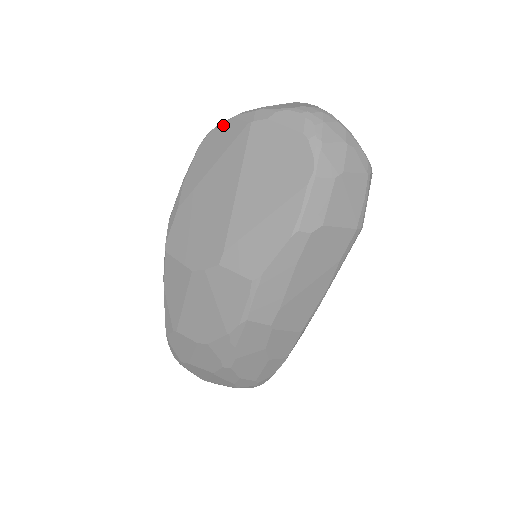
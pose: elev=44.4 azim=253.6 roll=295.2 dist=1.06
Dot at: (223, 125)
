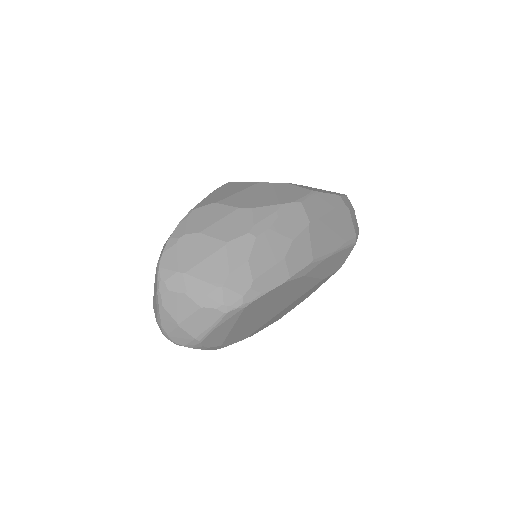
Dot at: occluded
